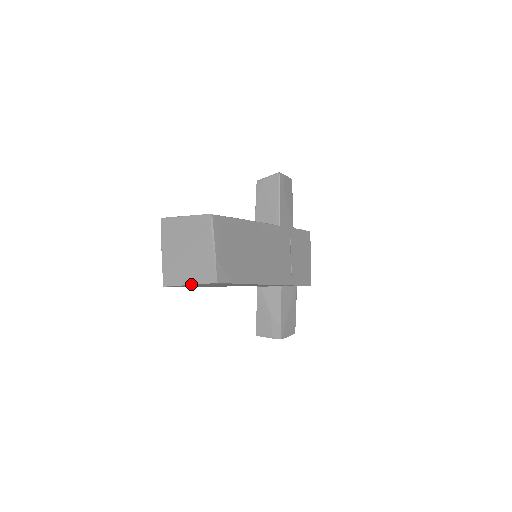
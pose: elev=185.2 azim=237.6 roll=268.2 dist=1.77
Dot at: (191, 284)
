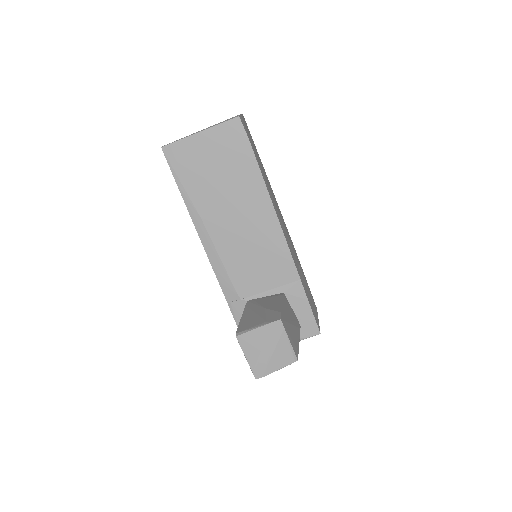
Dot at: (202, 130)
